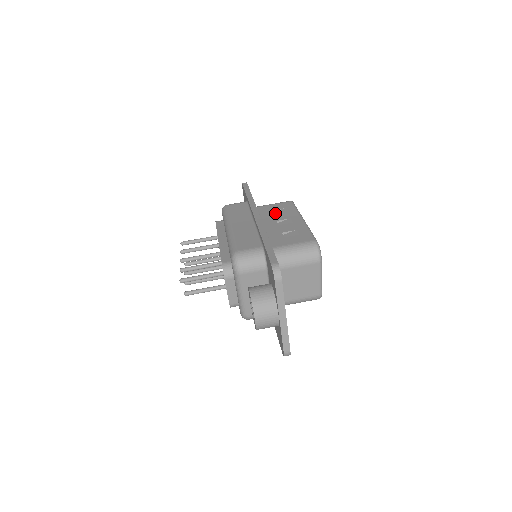
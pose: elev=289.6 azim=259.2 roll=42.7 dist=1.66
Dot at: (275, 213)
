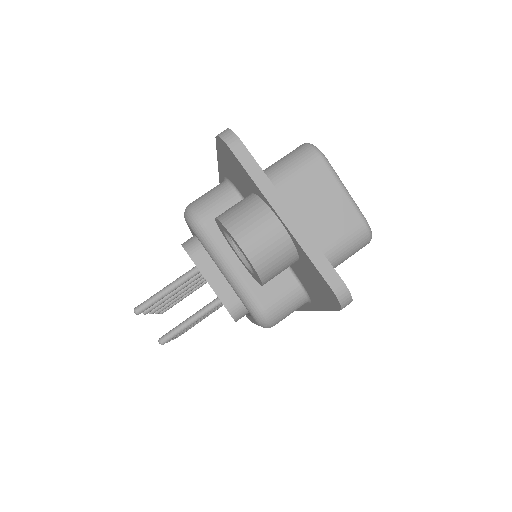
Dot at: occluded
